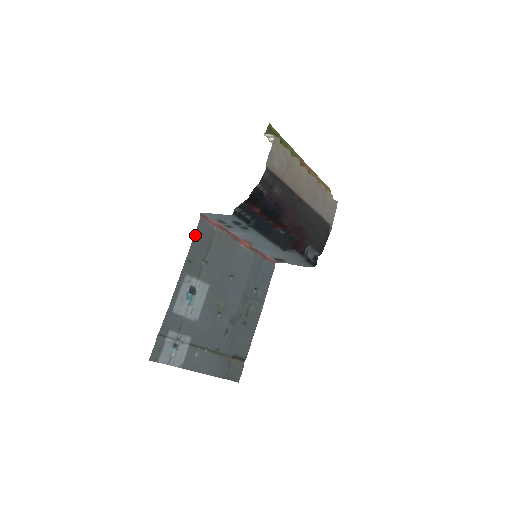
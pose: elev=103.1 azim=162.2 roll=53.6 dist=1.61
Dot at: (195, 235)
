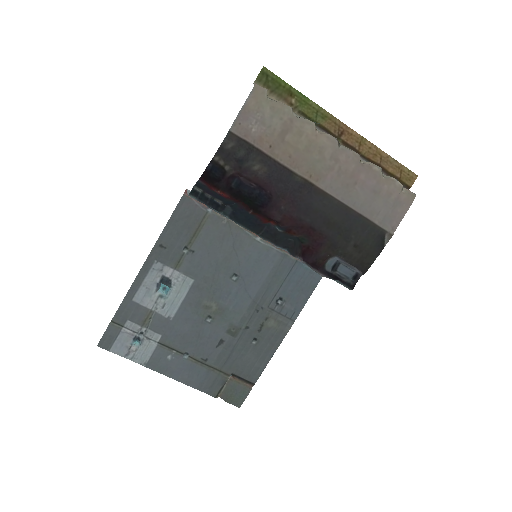
Dot at: (173, 215)
